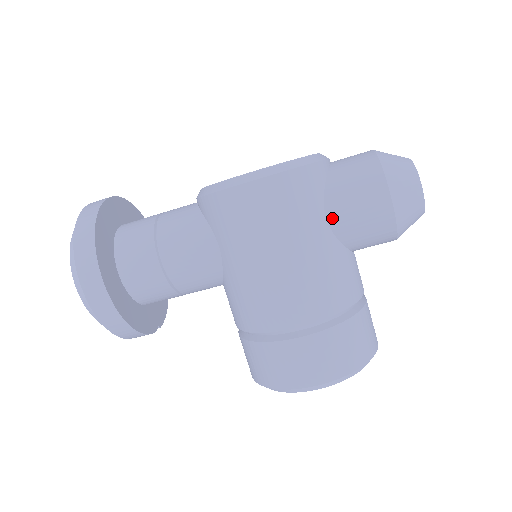
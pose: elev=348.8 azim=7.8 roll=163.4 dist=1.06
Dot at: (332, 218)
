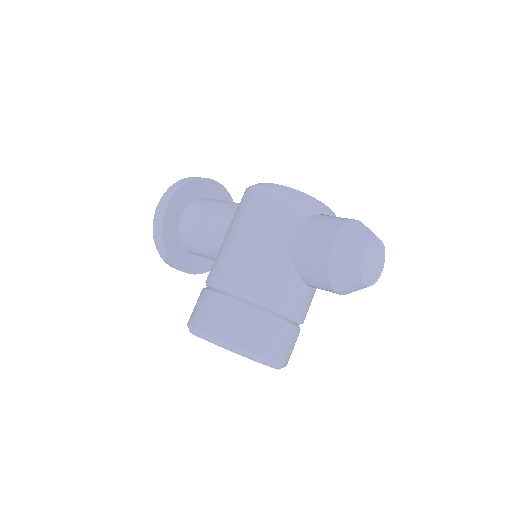
Dot at: (294, 237)
